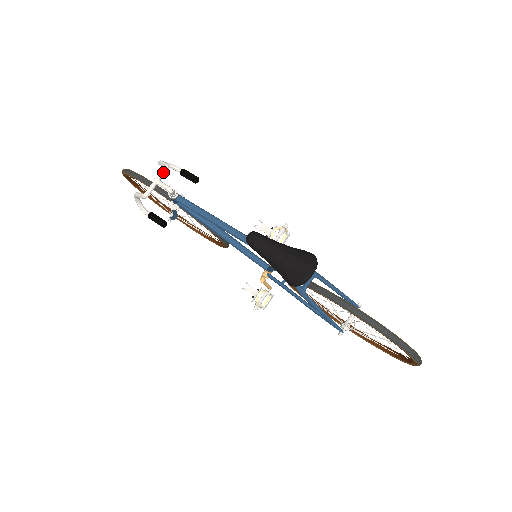
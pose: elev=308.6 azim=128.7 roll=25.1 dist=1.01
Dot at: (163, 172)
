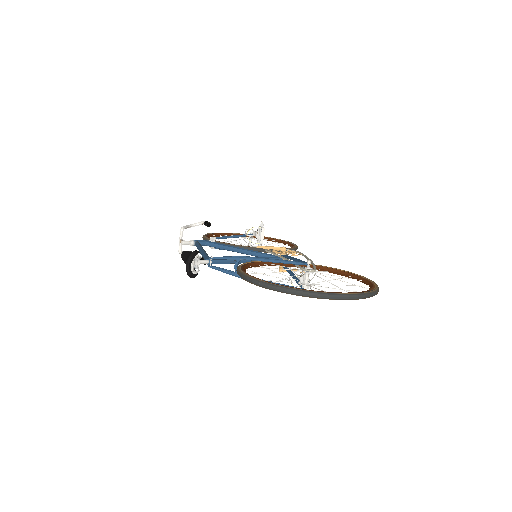
Dot at: (180, 234)
